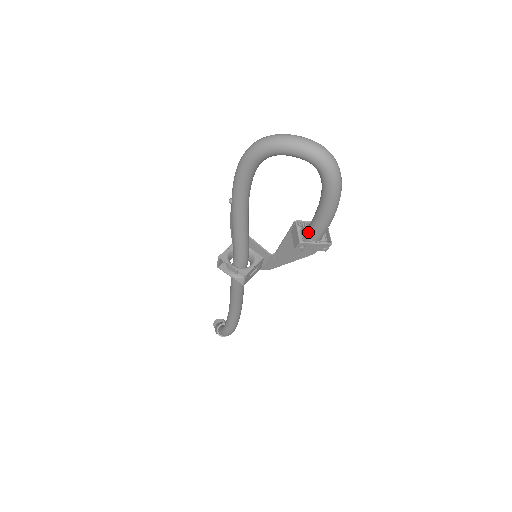
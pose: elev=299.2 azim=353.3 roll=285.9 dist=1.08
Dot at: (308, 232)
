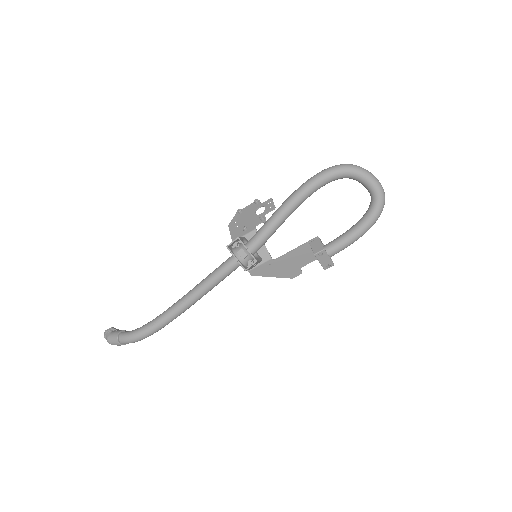
Dot at: (329, 246)
